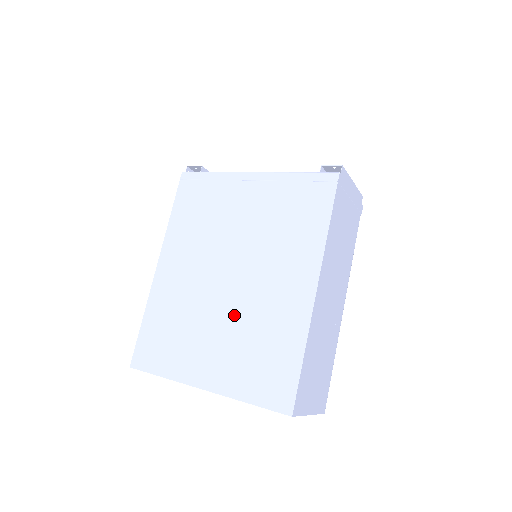
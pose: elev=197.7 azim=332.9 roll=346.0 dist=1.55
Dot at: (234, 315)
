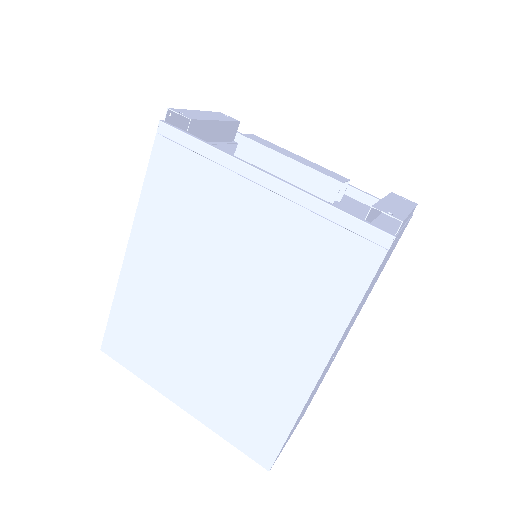
Dot at: (220, 353)
